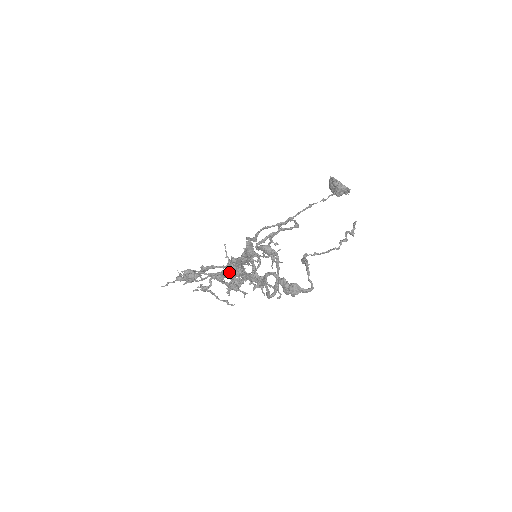
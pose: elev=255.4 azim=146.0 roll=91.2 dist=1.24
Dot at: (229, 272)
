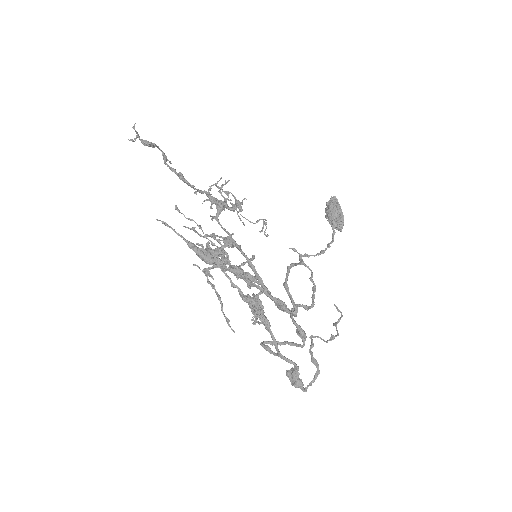
Dot at: occluded
